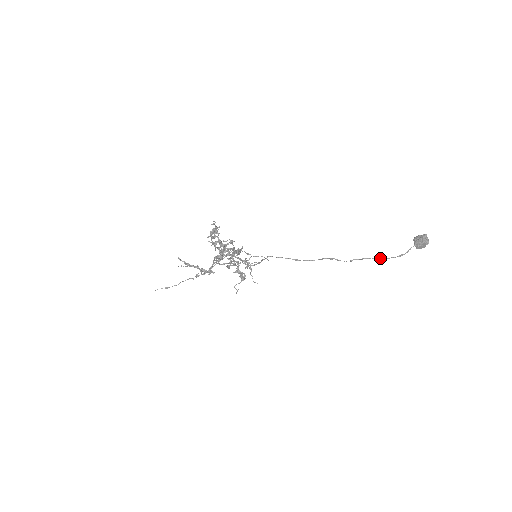
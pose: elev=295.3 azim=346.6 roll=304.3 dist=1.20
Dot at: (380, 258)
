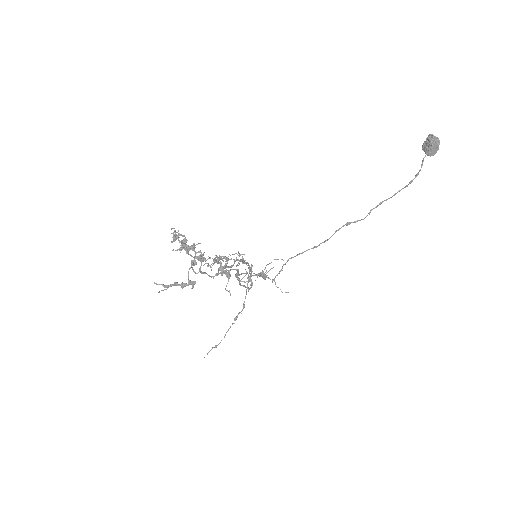
Dot at: (397, 192)
